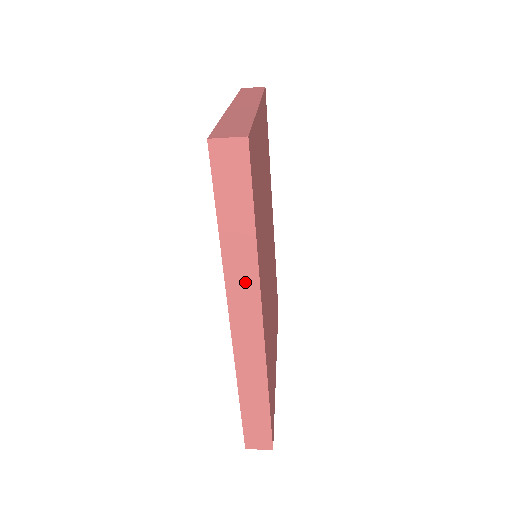
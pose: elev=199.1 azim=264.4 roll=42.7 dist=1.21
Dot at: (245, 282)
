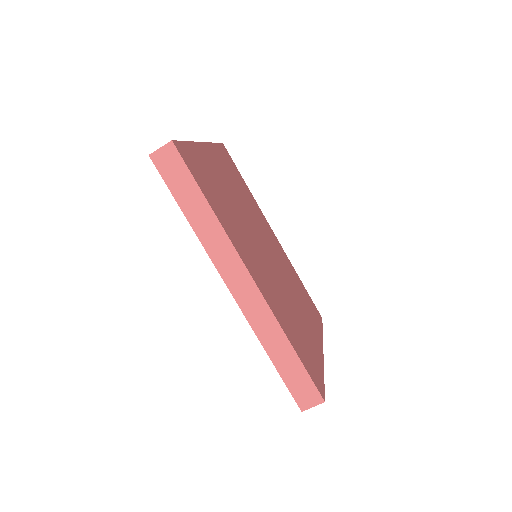
Dot at: (222, 248)
